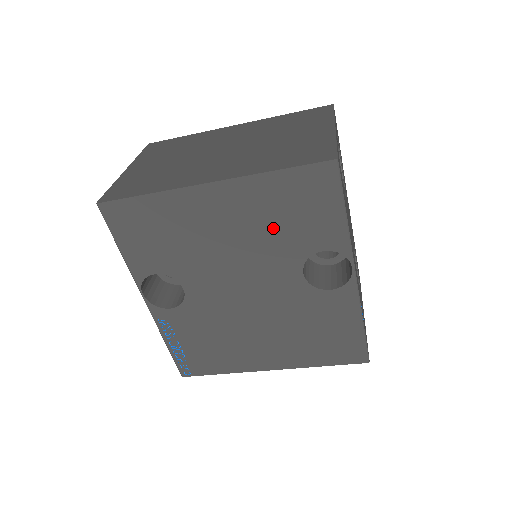
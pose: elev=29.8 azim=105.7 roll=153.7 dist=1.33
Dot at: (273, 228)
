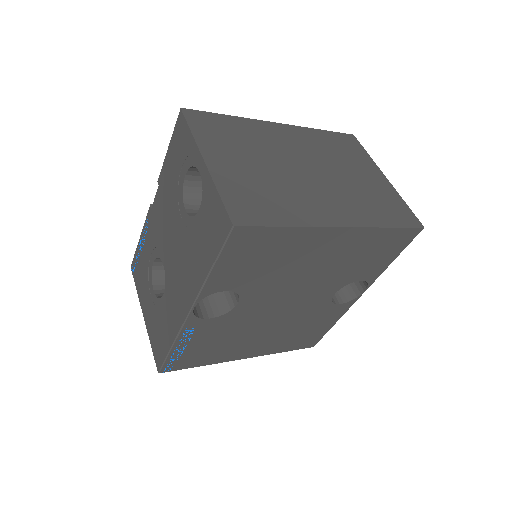
Dot at: (349, 264)
